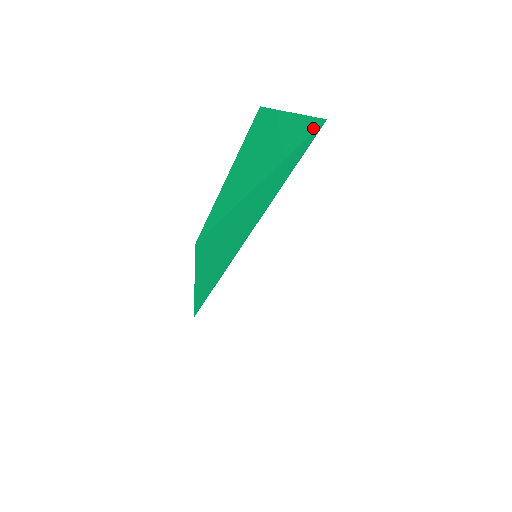
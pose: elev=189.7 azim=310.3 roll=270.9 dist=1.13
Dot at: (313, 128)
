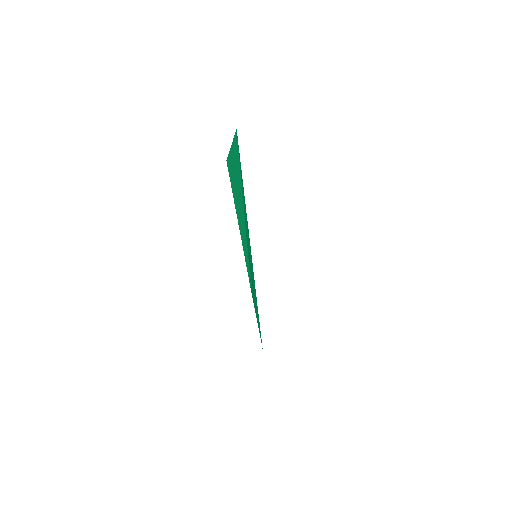
Dot at: (237, 142)
